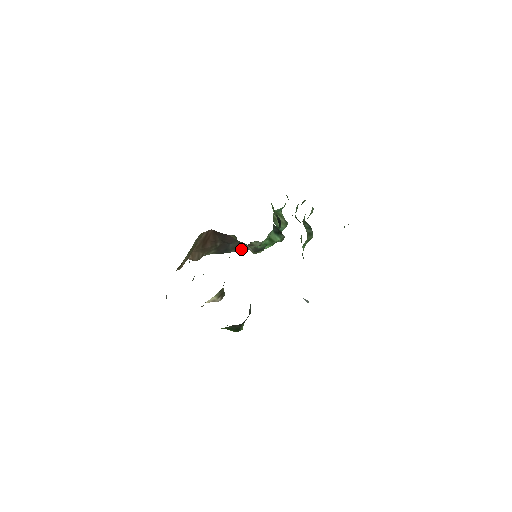
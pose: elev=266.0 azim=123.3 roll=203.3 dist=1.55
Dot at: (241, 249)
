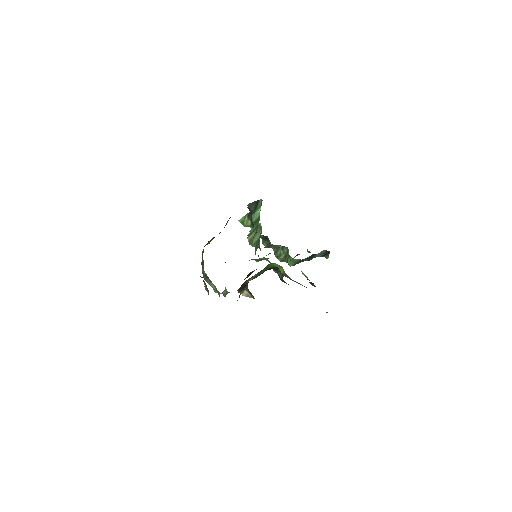
Dot at: occluded
